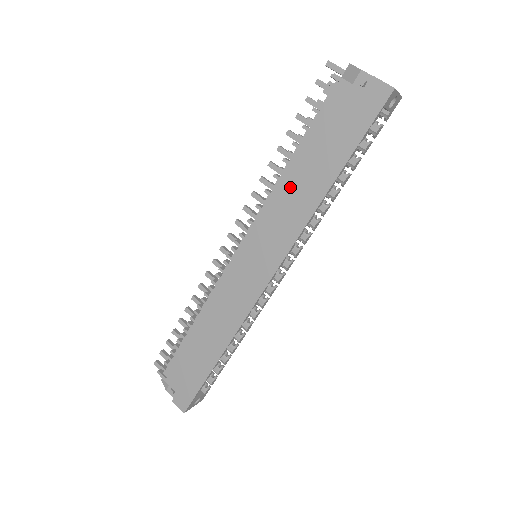
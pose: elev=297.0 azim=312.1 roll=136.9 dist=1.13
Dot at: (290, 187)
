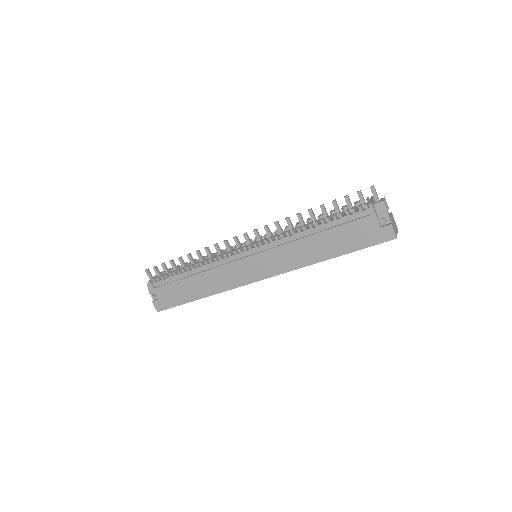
Dot at: (304, 243)
